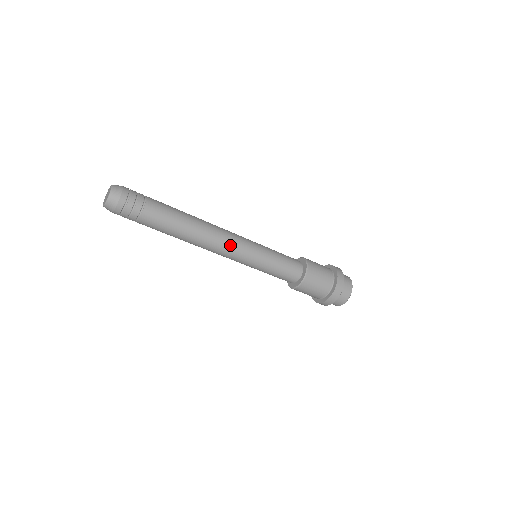
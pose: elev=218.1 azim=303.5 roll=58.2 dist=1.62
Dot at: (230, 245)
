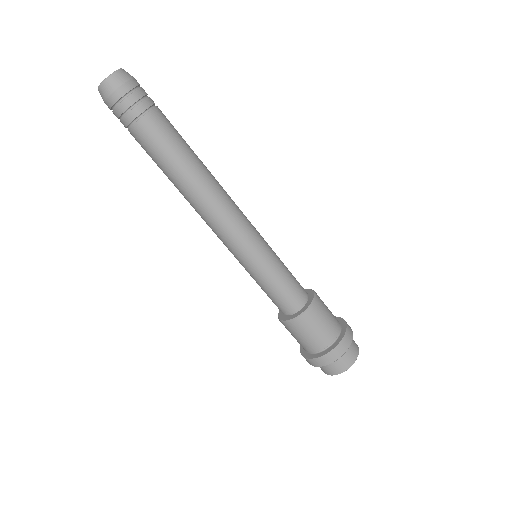
Dot at: (239, 209)
